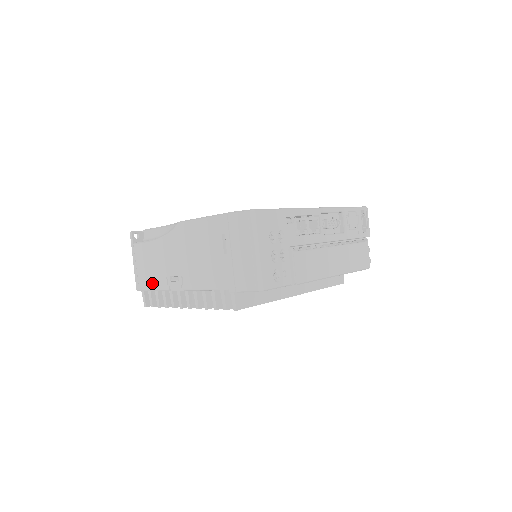
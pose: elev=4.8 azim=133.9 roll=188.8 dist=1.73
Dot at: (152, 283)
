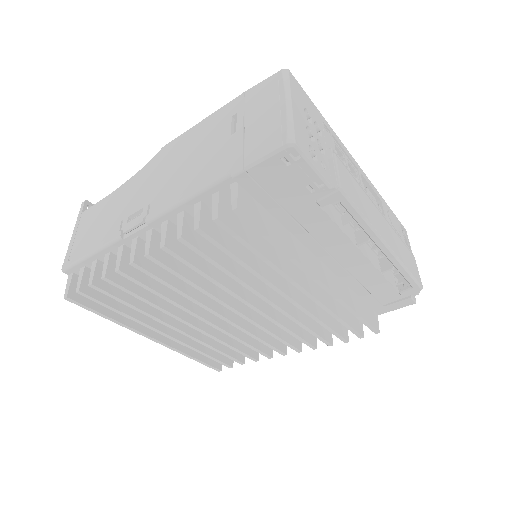
Dot at: (93, 243)
